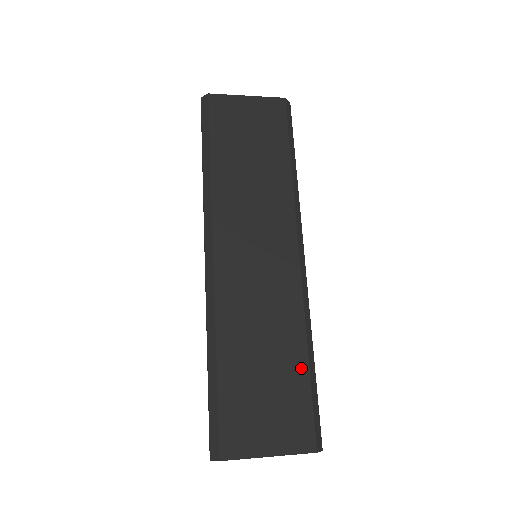
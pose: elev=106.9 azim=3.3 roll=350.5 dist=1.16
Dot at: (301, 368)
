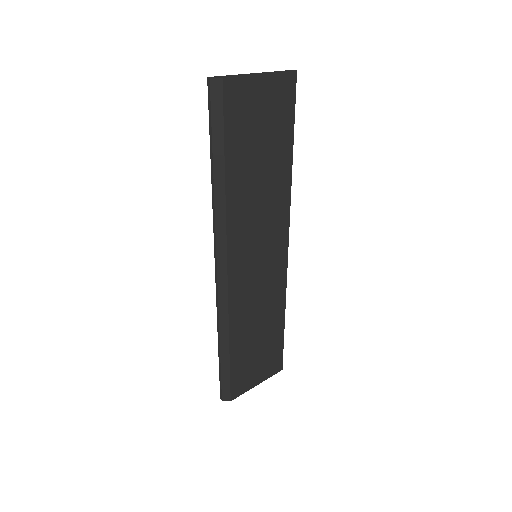
Dot at: (280, 328)
